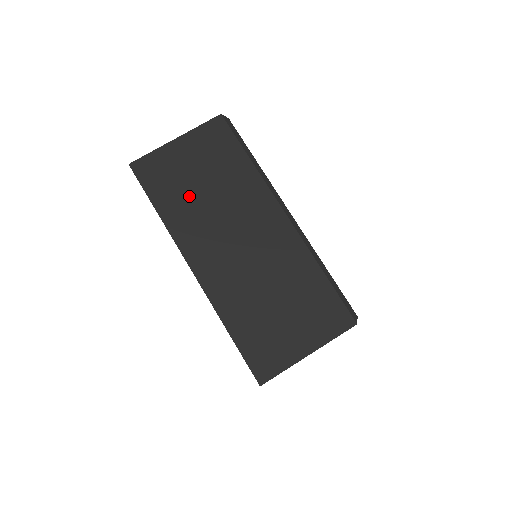
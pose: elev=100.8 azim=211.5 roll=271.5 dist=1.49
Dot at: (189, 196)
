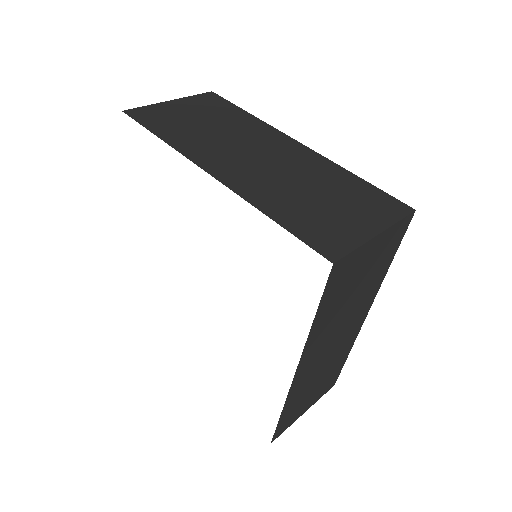
Dot at: (193, 130)
